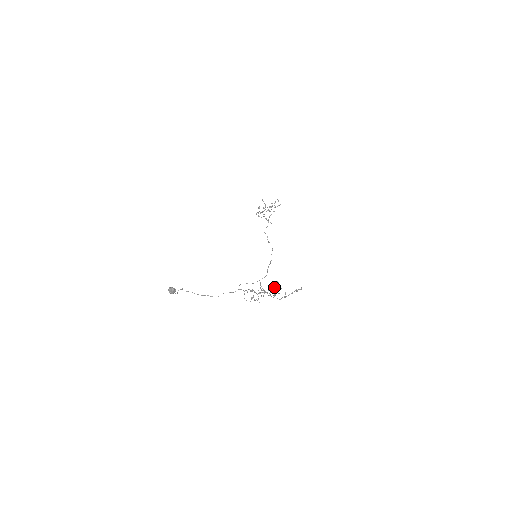
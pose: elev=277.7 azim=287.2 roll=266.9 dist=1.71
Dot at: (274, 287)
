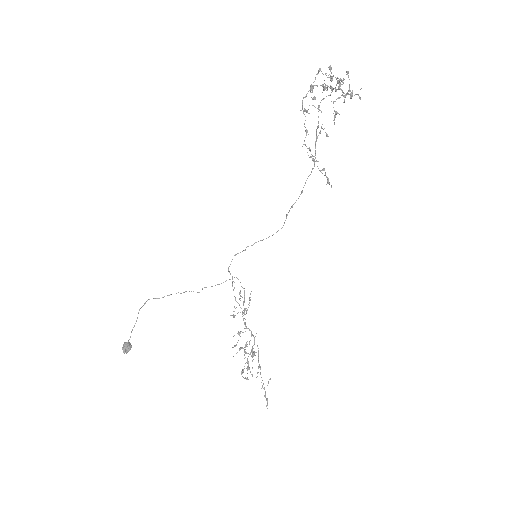
Dot at: occluded
